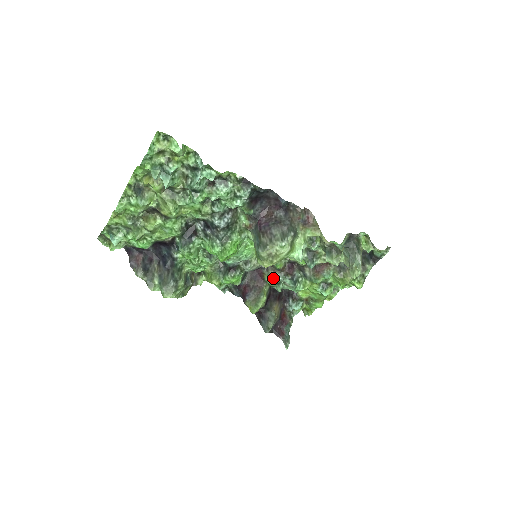
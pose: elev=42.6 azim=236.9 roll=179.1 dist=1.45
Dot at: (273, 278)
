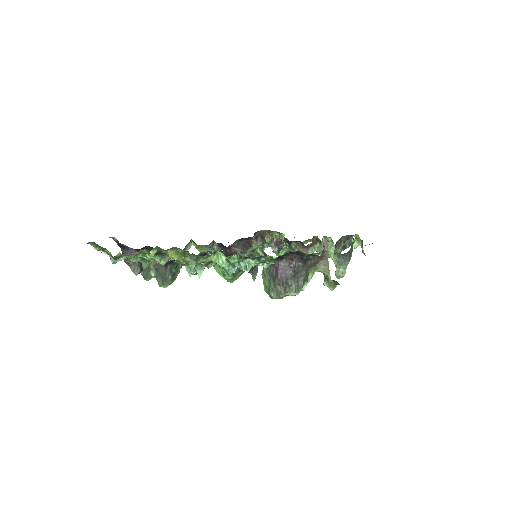
Dot at: (260, 246)
